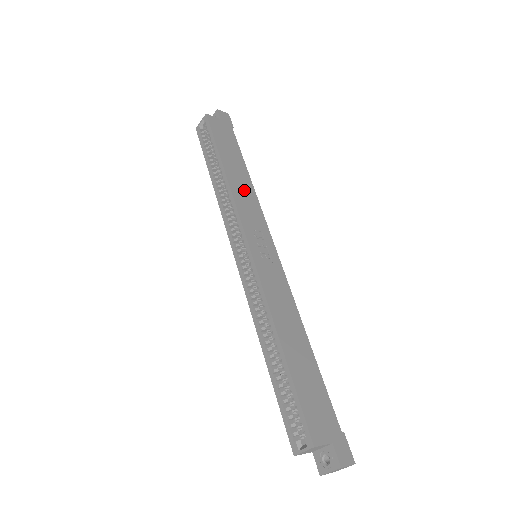
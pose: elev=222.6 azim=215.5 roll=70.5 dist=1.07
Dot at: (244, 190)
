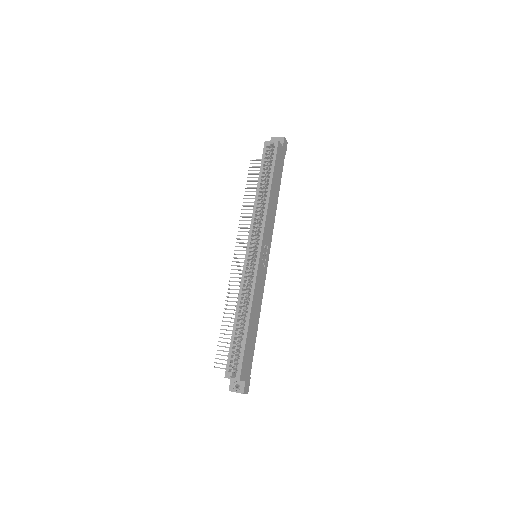
Dot at: (272, 211)
